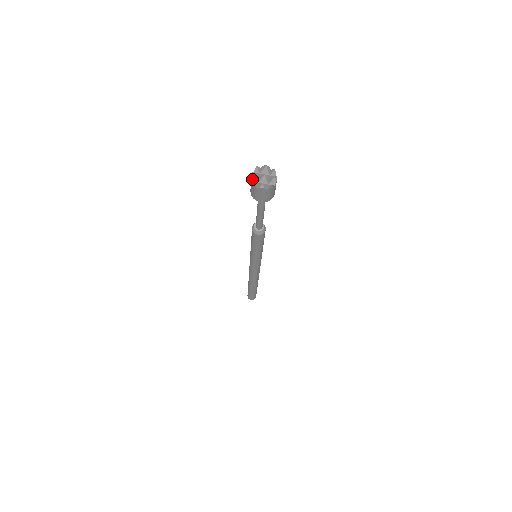
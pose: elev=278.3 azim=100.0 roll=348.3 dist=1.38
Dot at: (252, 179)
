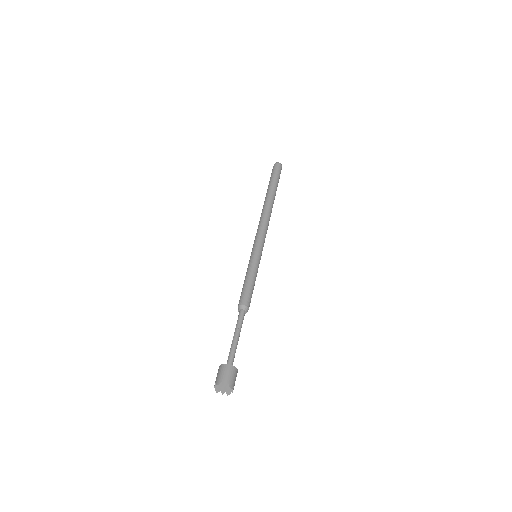
Dot at: (216, 384)
